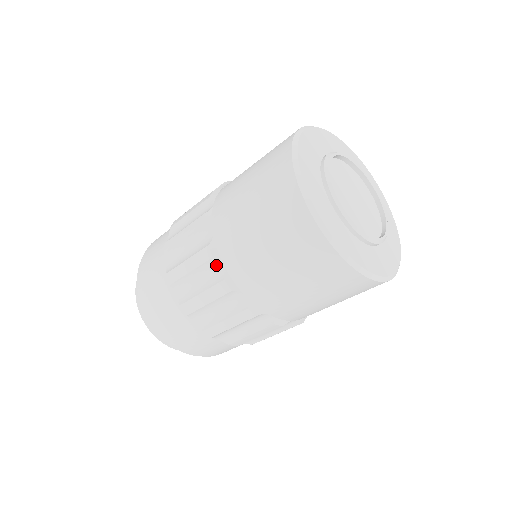
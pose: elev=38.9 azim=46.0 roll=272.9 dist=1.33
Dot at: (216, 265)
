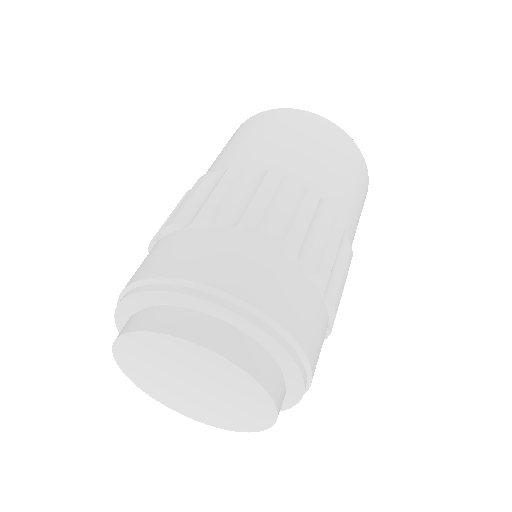
Dot at: (215, 176)
